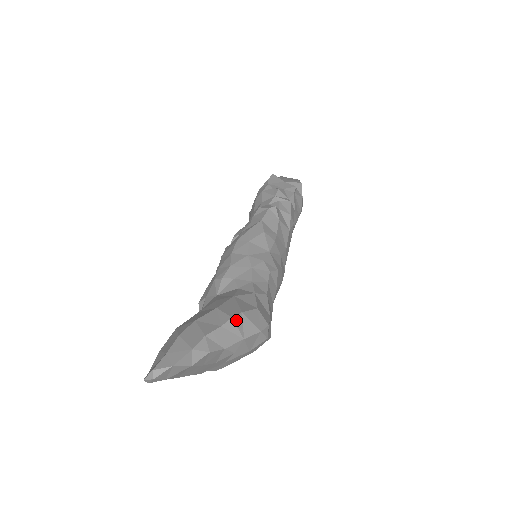
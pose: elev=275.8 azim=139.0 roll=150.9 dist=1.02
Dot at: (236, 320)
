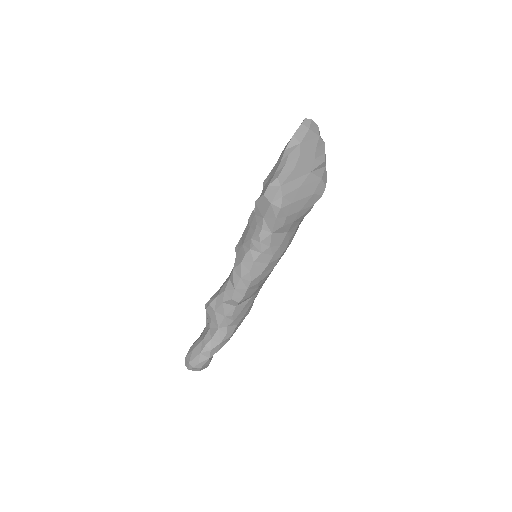
Dot at: occluded
